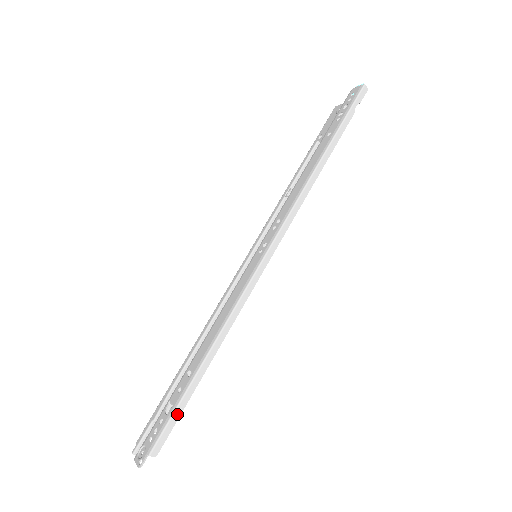
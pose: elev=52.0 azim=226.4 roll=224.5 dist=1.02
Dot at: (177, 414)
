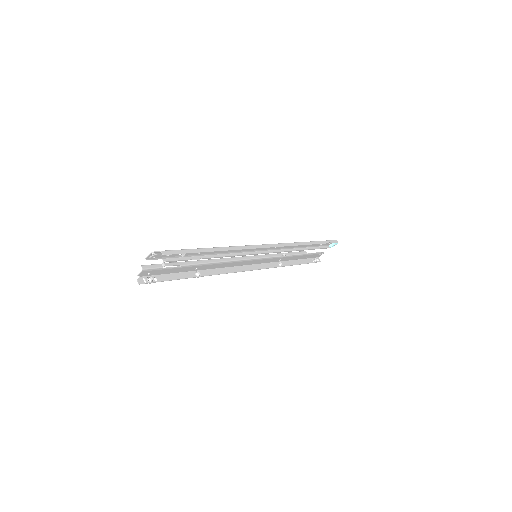
Dot at: (186, 251)
